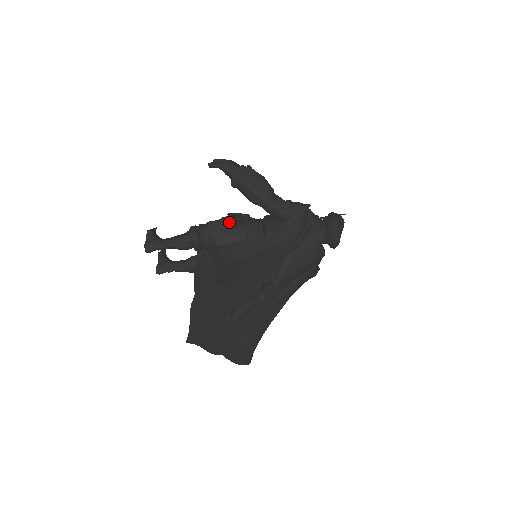
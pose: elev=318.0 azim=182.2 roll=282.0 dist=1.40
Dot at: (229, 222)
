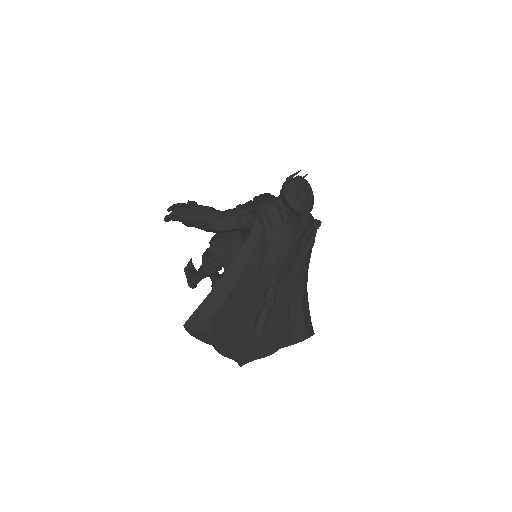
Dot at: (219, 241)
